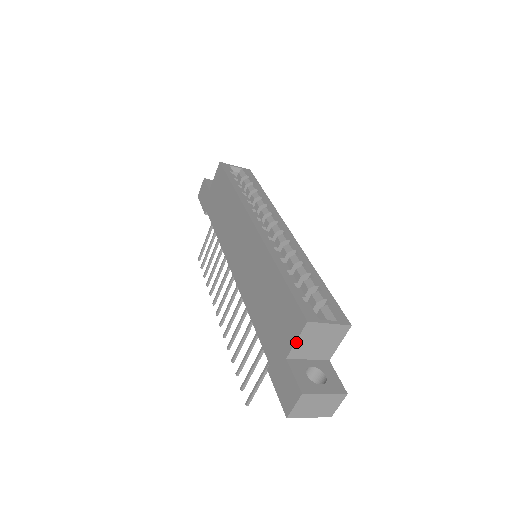
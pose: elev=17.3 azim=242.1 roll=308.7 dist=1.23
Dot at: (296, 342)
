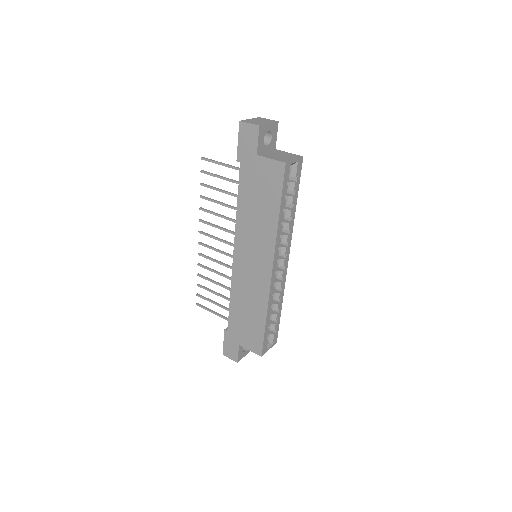
Dot at: (249, 350)
